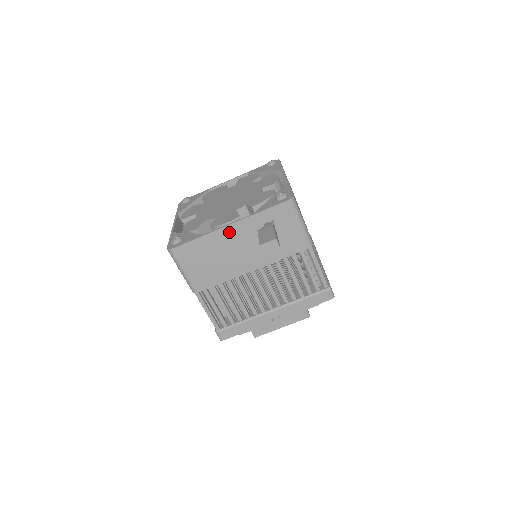
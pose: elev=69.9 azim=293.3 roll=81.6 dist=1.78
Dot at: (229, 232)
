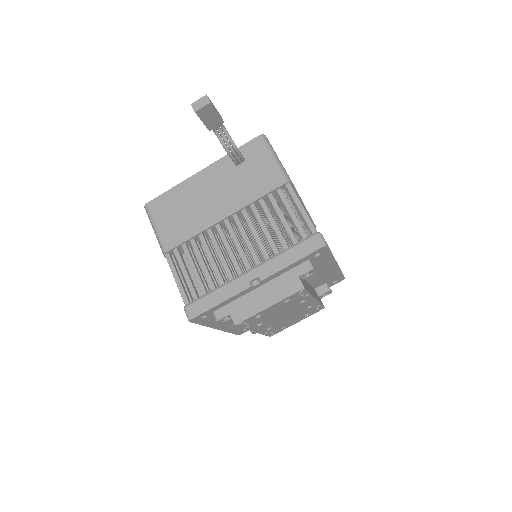
Dot at: (202, 177)
